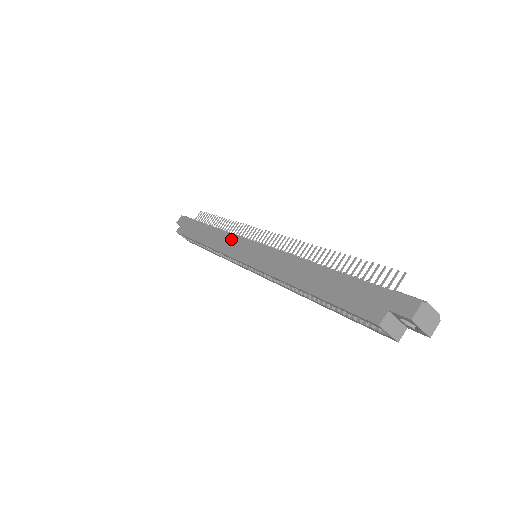
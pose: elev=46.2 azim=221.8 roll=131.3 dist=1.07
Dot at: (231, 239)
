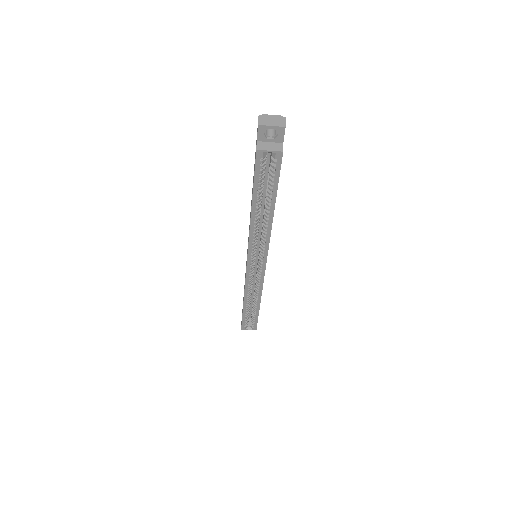
Dot at: occluded
